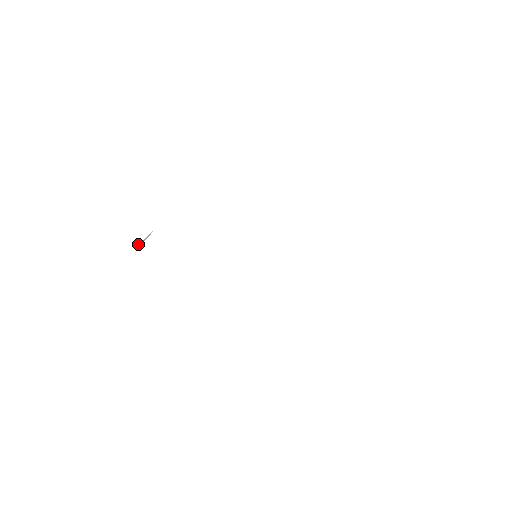
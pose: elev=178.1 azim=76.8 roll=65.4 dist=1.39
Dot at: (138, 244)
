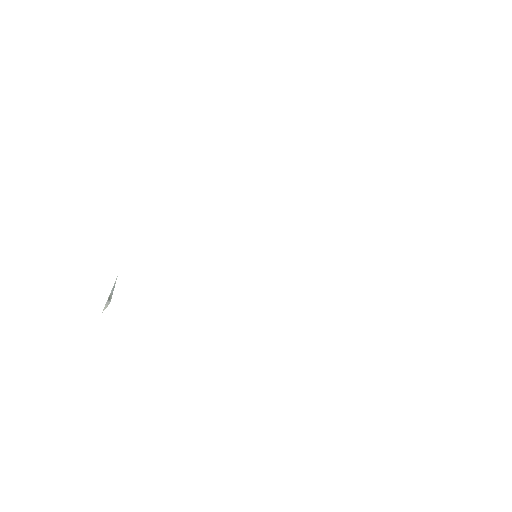
Dot at: occluded
